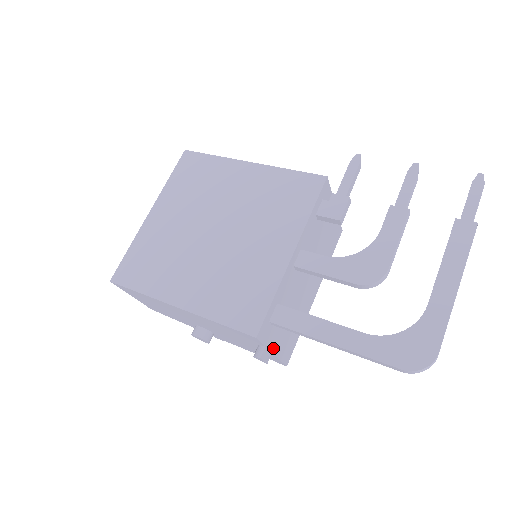
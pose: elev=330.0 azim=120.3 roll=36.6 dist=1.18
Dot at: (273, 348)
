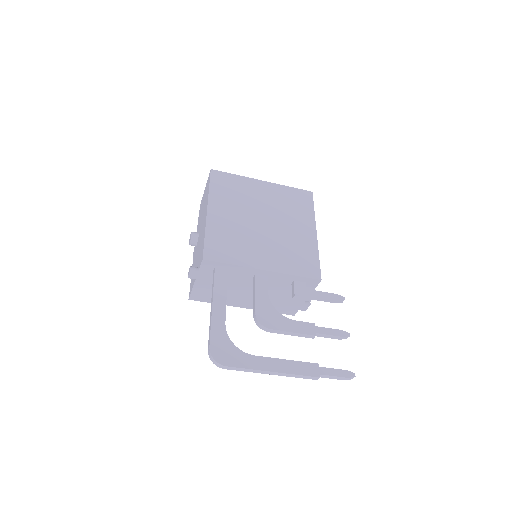
Dot at: (199, 279)
